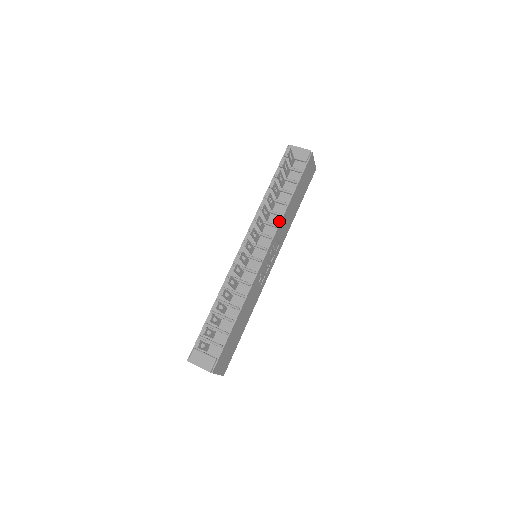
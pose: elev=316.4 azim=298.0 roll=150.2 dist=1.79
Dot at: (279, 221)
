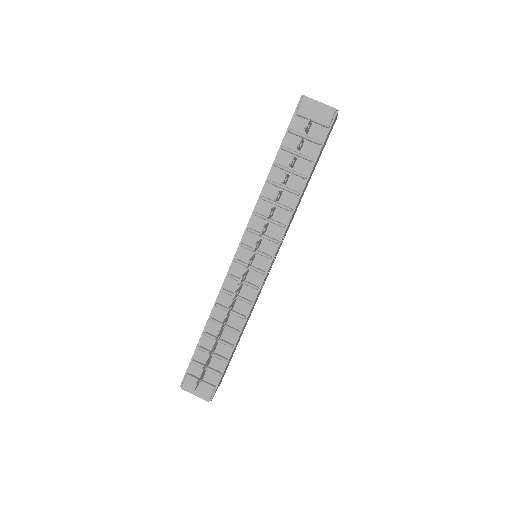
Dot at: (288, 218)
